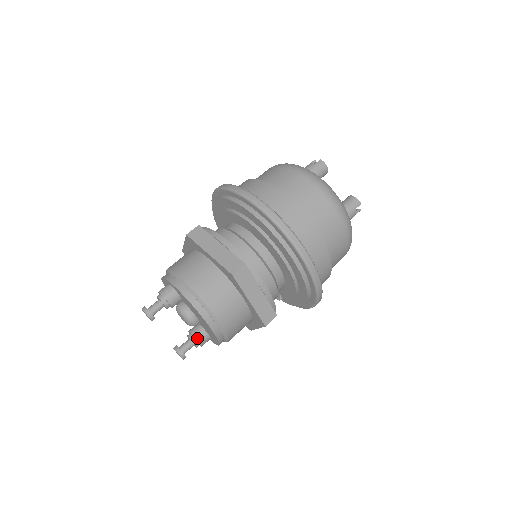
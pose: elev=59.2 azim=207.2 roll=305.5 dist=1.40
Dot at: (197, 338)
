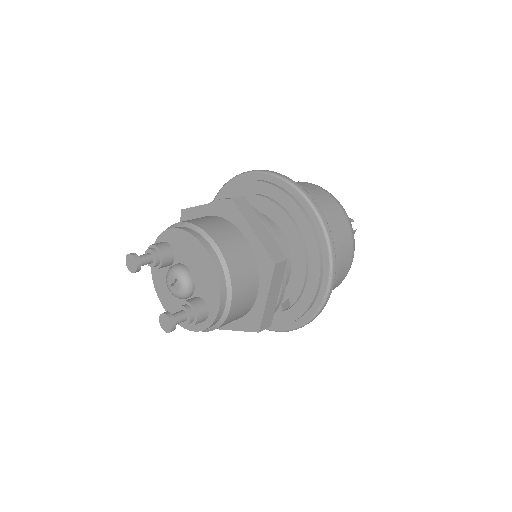
Dot at: (191, 303)
